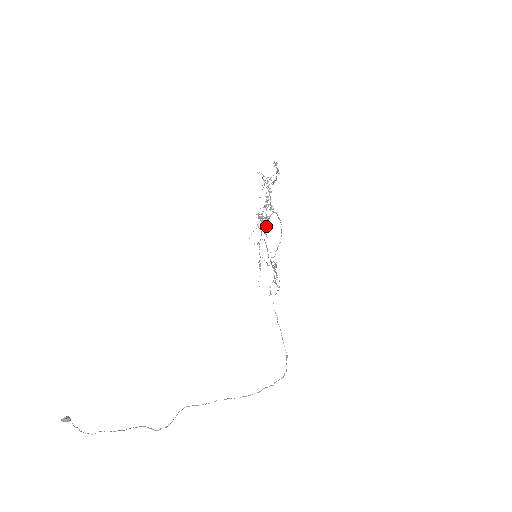
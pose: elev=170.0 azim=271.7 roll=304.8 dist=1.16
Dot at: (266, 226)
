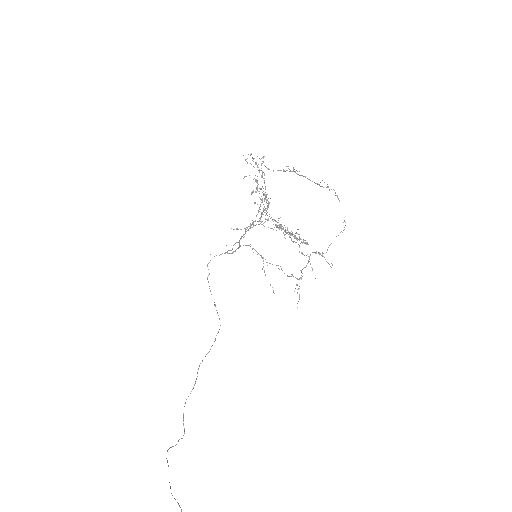
Dot at: occluded
